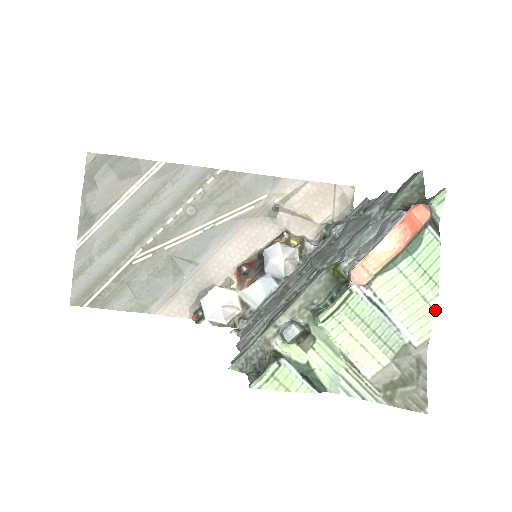
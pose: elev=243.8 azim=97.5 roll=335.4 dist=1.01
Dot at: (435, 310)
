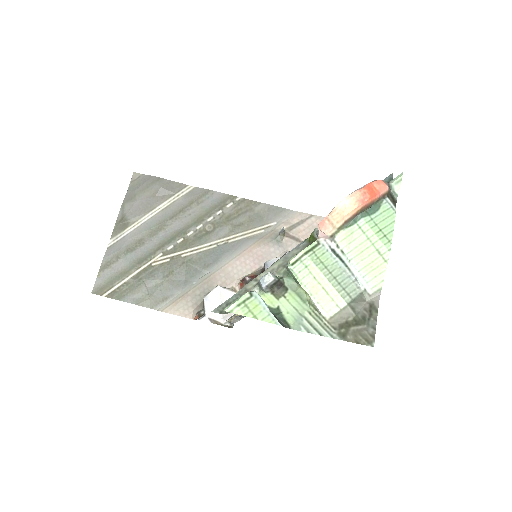
Dot at: (387, 262)
